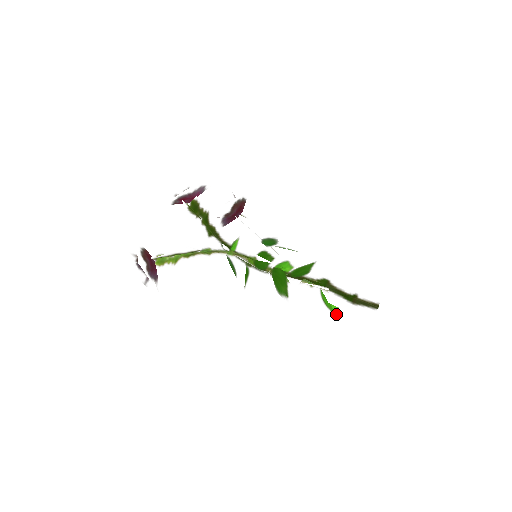
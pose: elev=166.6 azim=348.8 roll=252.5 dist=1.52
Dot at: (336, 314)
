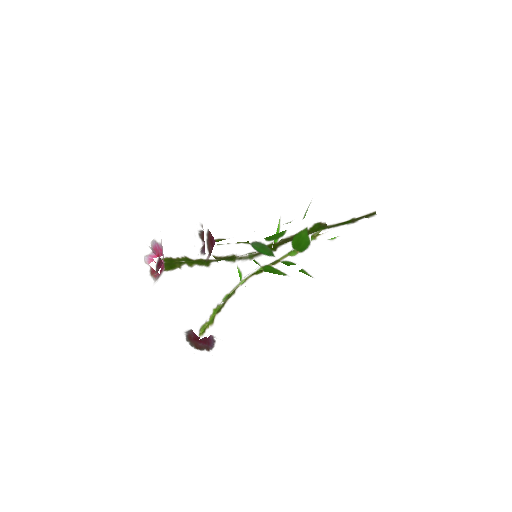
Dot at: occluded
